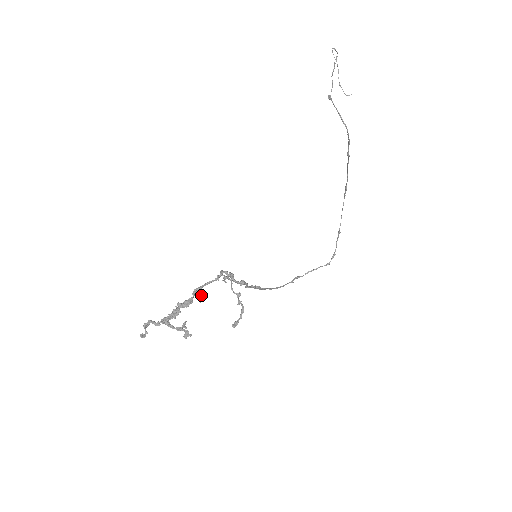
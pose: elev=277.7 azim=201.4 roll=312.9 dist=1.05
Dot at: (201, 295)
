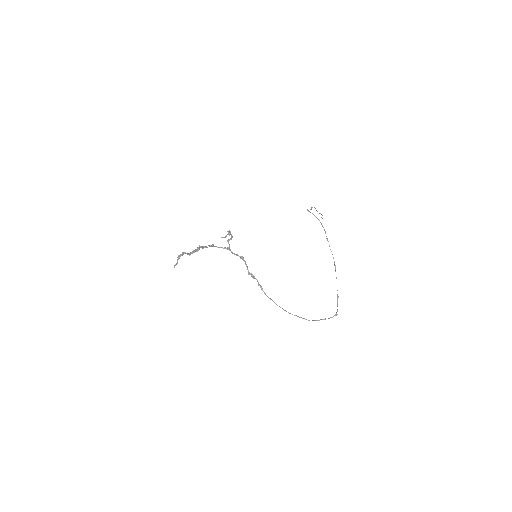
Dot at: (213, 245)
